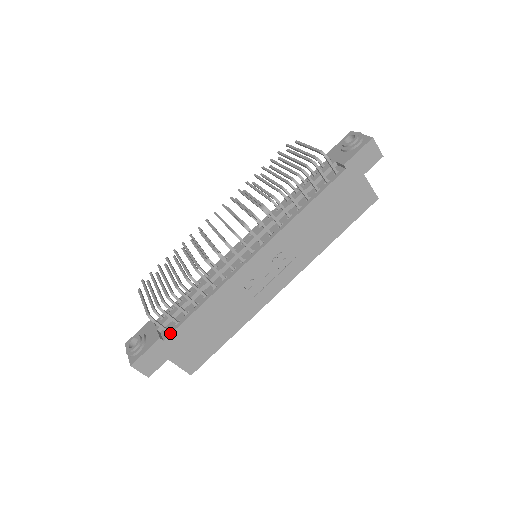
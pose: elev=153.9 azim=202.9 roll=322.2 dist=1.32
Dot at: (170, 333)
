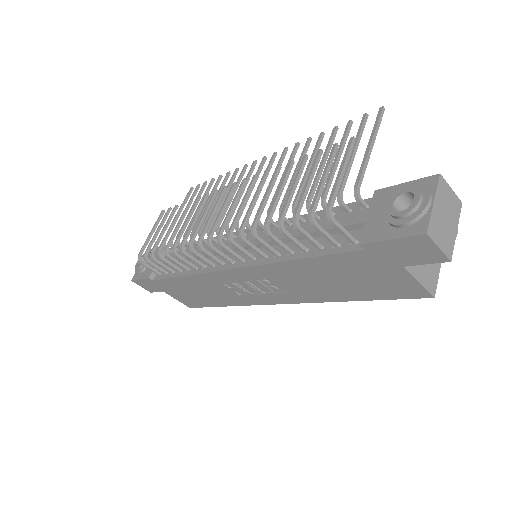
Dot at: (158, 278)
